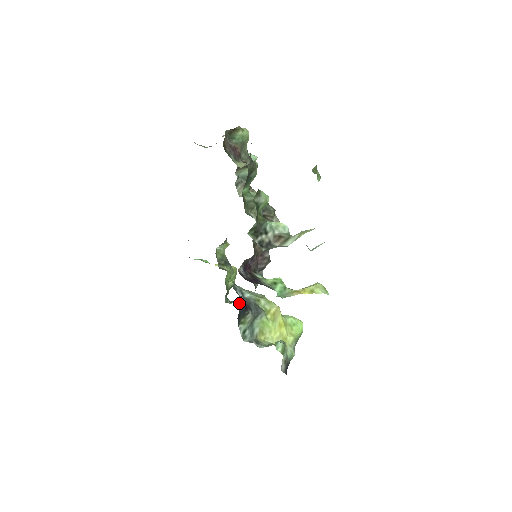
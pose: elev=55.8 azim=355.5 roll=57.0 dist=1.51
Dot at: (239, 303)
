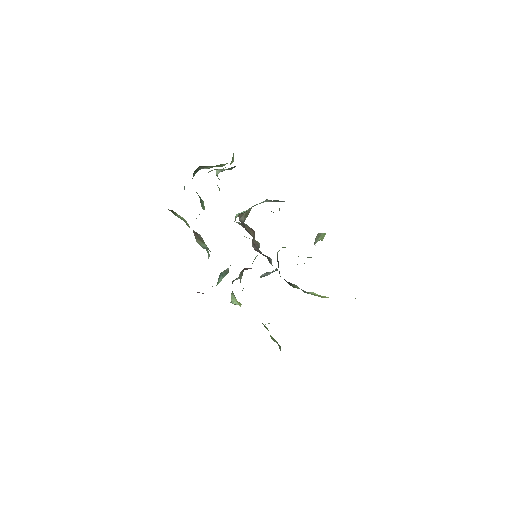
Dot at: occluded
